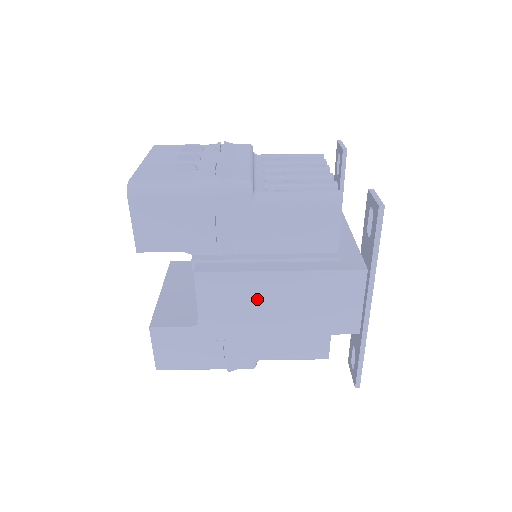
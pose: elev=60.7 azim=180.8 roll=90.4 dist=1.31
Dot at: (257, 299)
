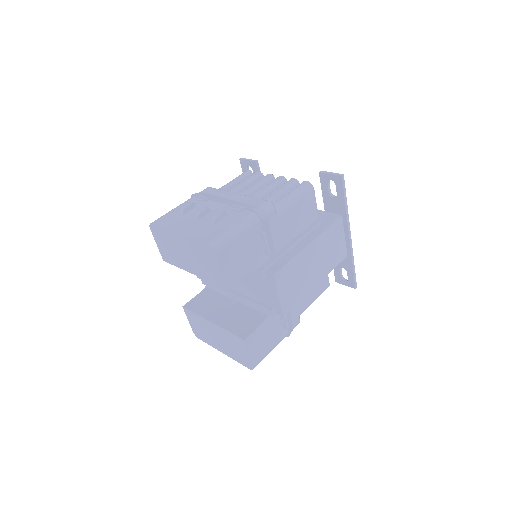
Dot at: (304, 269)
